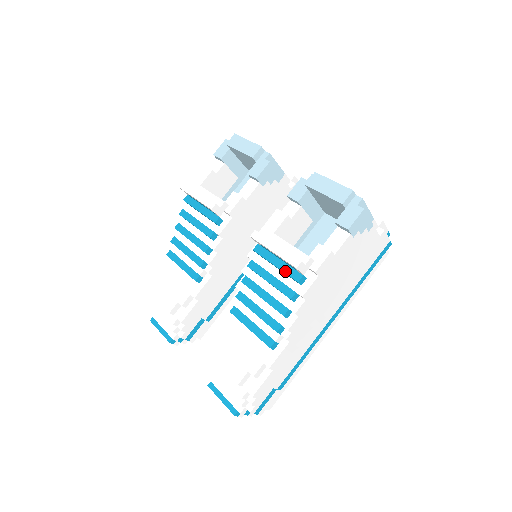
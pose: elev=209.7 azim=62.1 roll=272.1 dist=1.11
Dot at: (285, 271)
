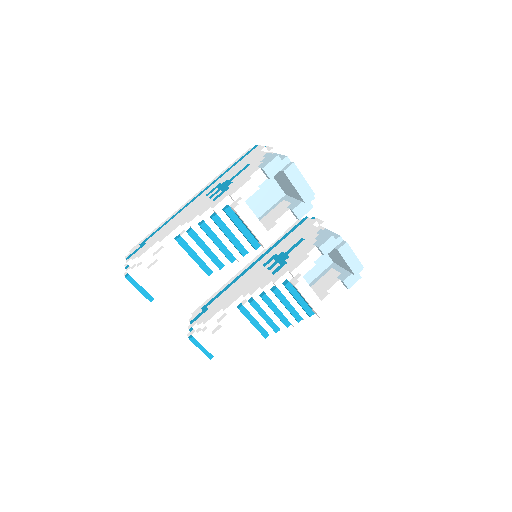
Dot at: (304, 308)
